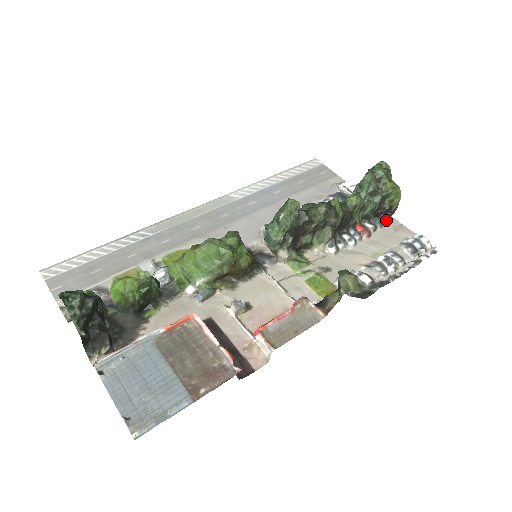
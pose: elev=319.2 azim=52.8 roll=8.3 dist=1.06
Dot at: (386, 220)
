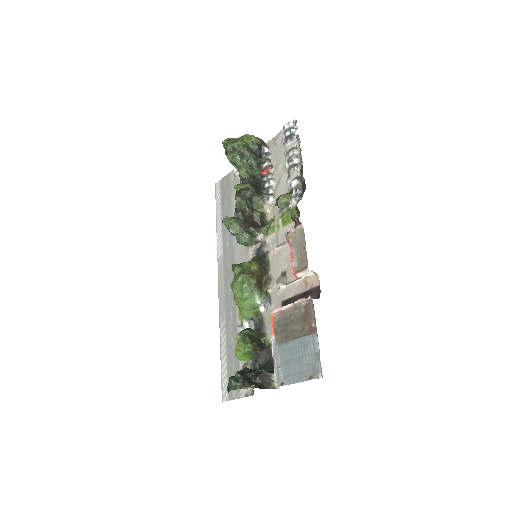
Dot at: (266, 149)
